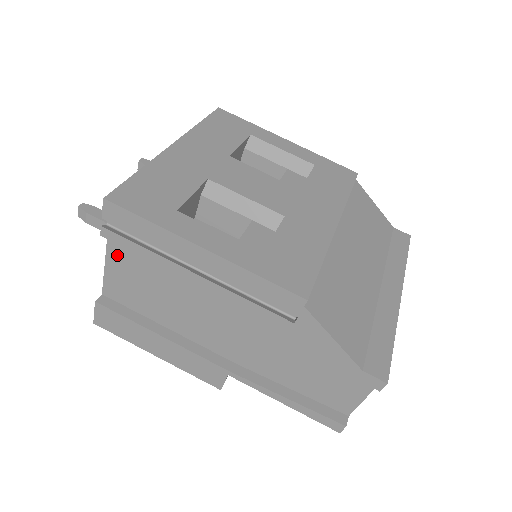
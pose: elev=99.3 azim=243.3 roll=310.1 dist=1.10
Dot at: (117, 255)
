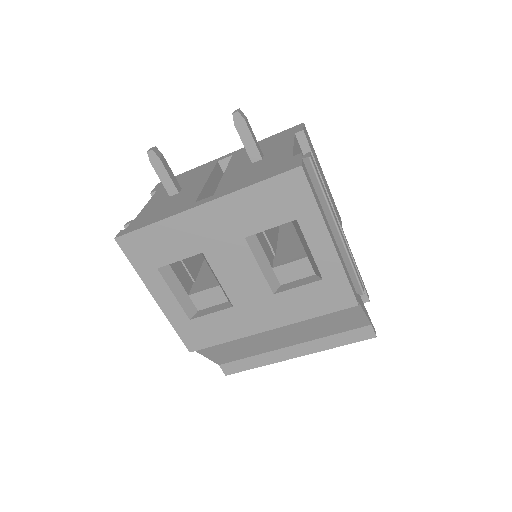
Dot at: occluded
